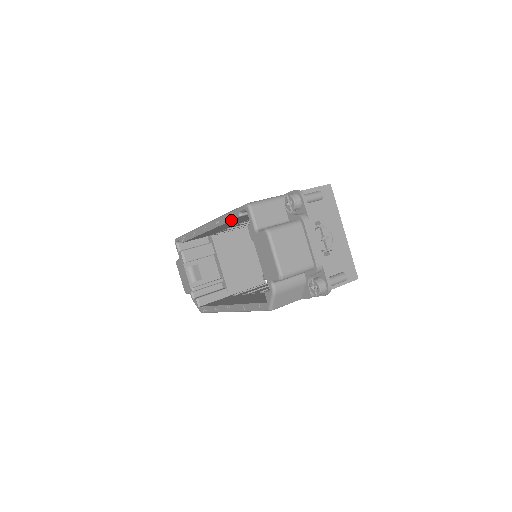
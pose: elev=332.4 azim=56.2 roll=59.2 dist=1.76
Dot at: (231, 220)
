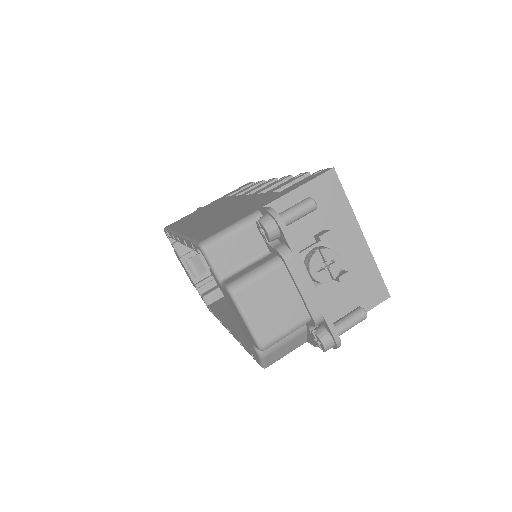
Dot at: (194, 250)
